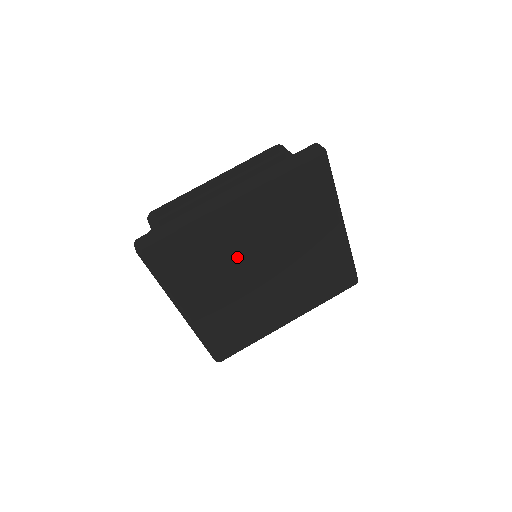
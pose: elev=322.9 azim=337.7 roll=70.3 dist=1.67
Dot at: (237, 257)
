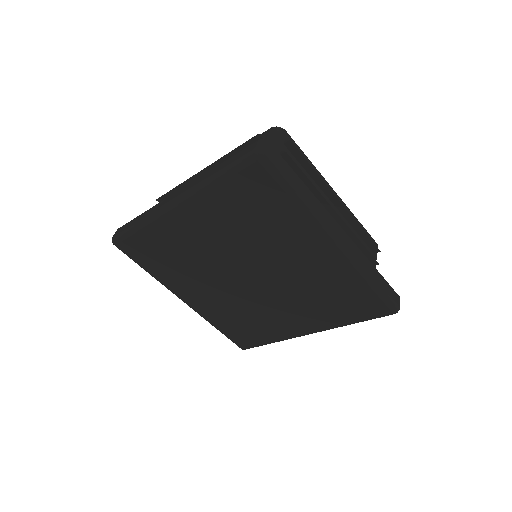
Dot at: (207, 260)
